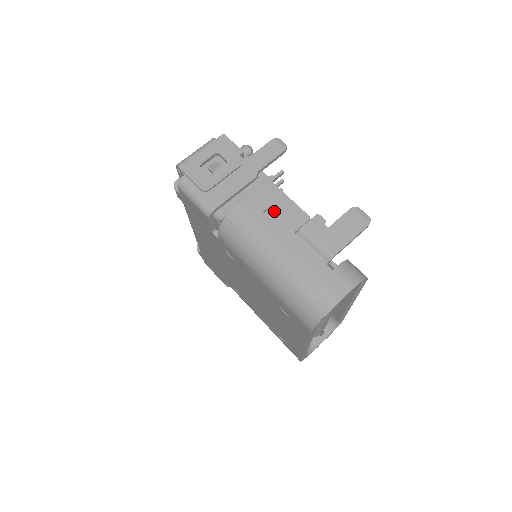
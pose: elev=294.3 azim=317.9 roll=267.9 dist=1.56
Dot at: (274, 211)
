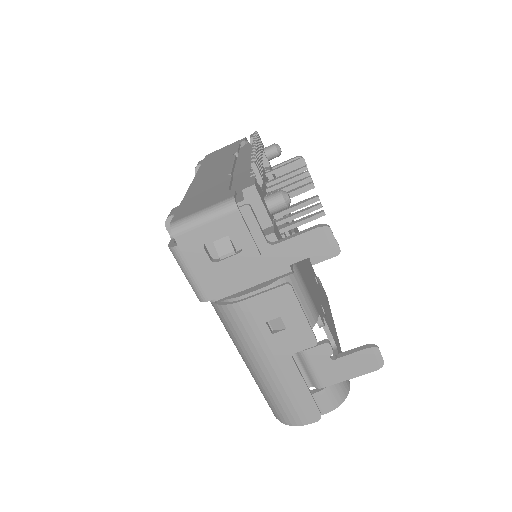
Dot at: (280, 323)
